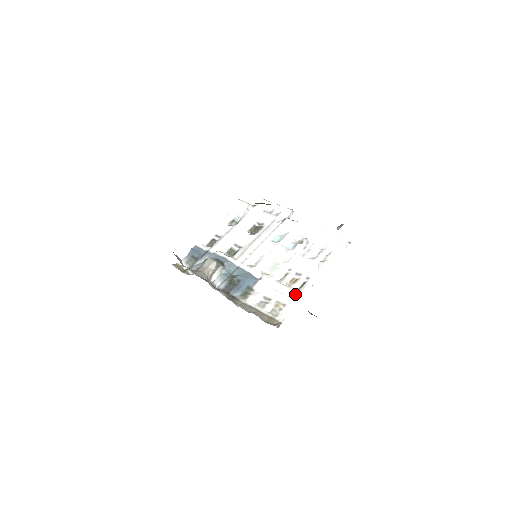
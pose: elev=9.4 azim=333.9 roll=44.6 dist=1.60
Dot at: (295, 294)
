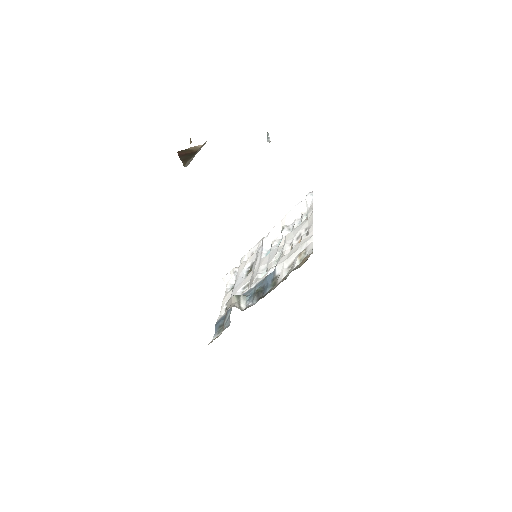
Dot at: (306, 238)
